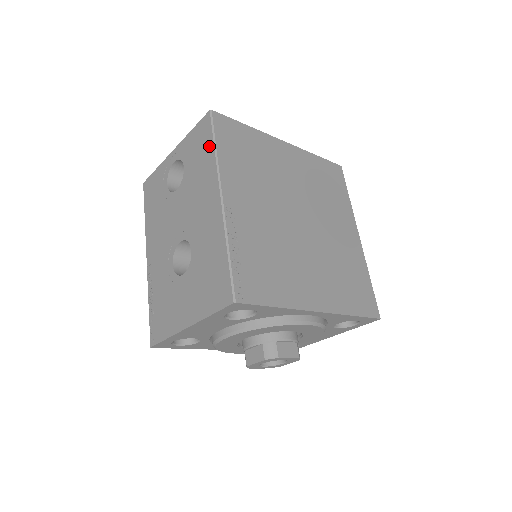
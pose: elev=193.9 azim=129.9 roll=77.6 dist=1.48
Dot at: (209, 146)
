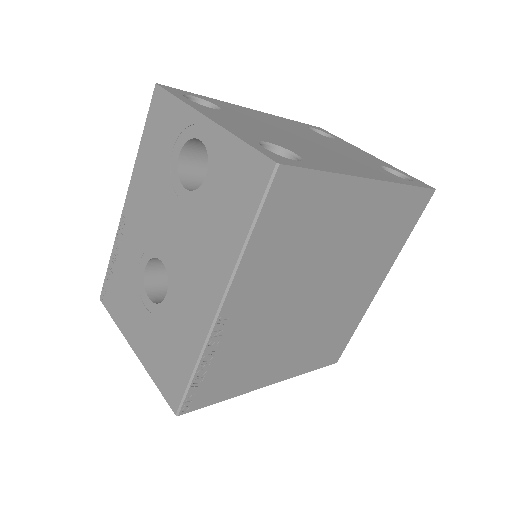
Dot at: (244, 218)
